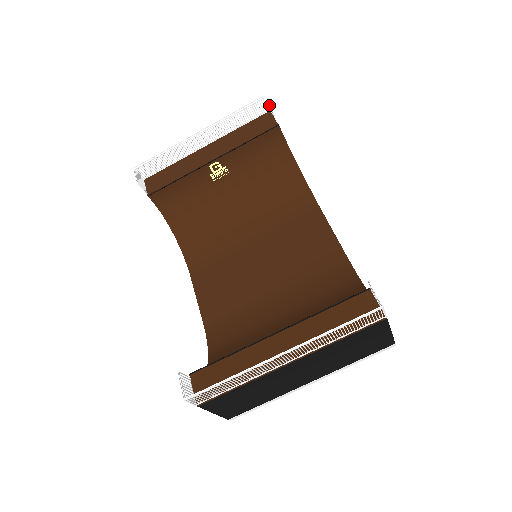
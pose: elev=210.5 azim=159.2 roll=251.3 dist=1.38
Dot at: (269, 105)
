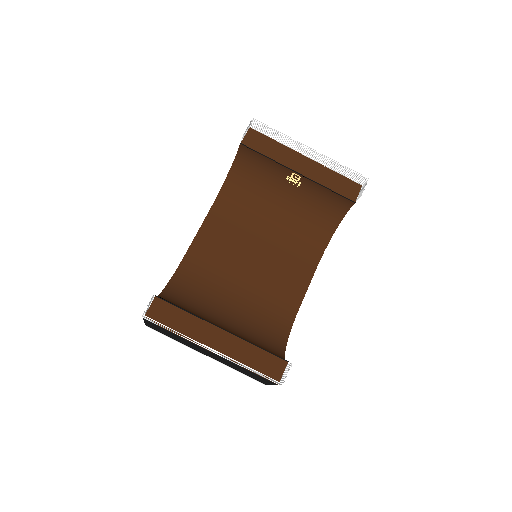
Dot at: occluded
